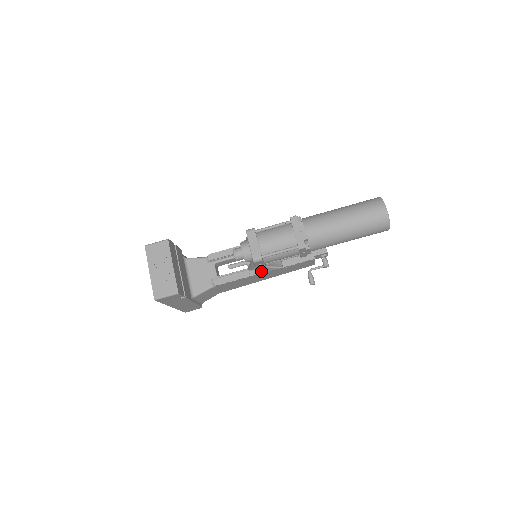
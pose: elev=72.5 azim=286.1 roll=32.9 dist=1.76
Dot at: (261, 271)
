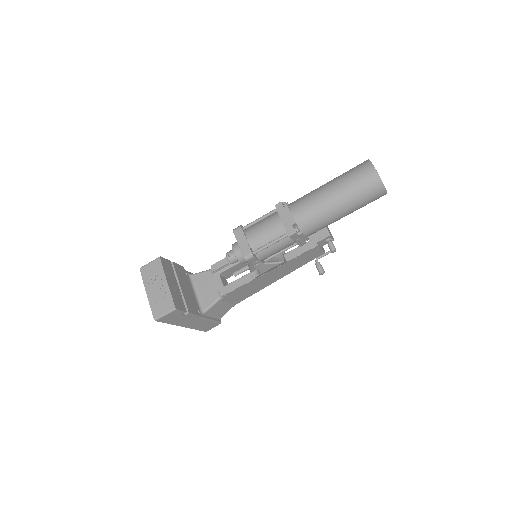
Dot at: (261, 270)
